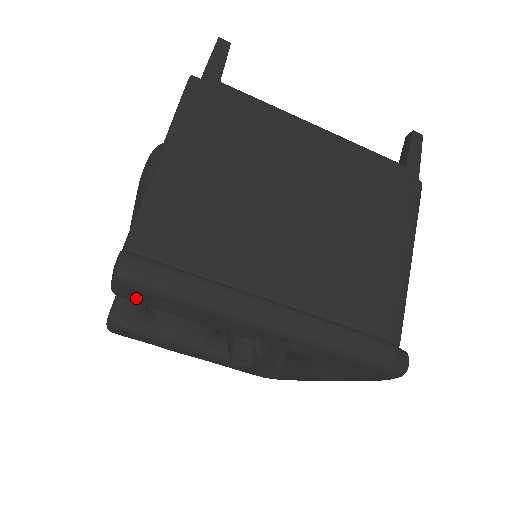
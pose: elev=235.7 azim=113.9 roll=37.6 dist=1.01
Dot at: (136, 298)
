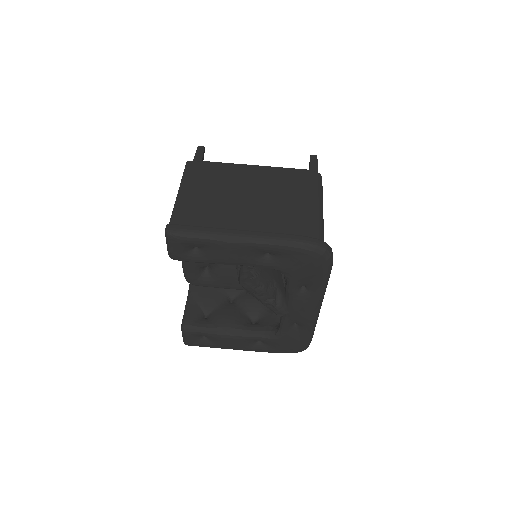
Dot at: (180, 253)
